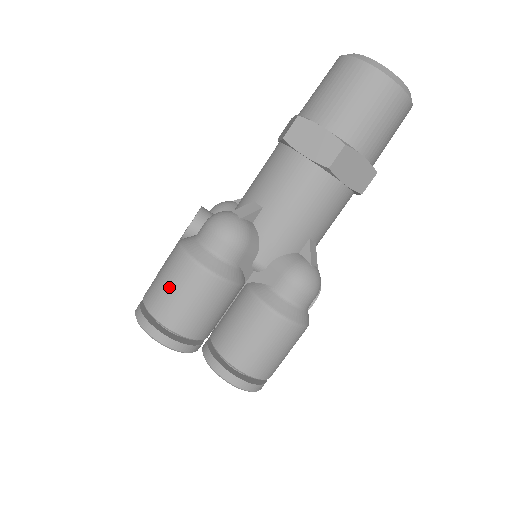
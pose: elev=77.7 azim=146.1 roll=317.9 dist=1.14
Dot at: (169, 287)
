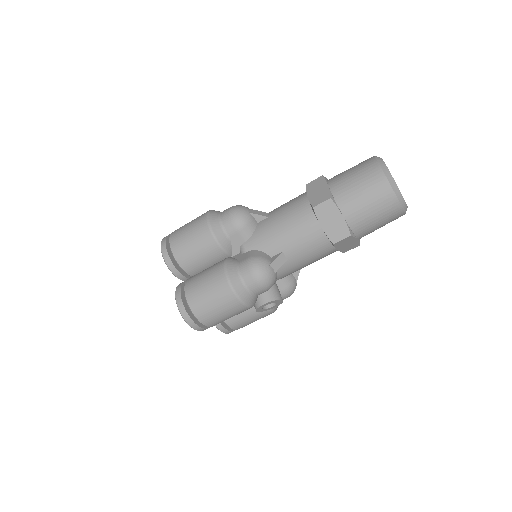
Dot at: (187, 225)
